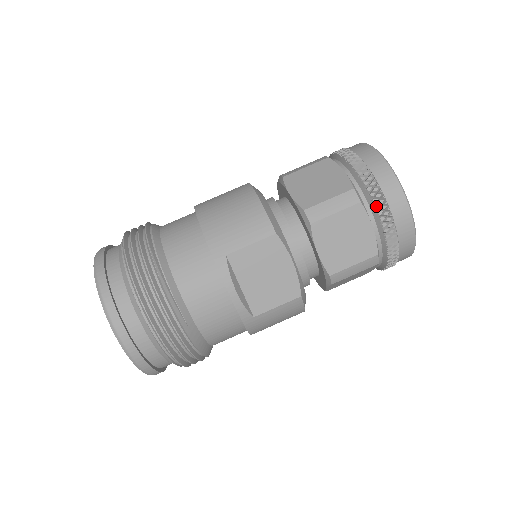
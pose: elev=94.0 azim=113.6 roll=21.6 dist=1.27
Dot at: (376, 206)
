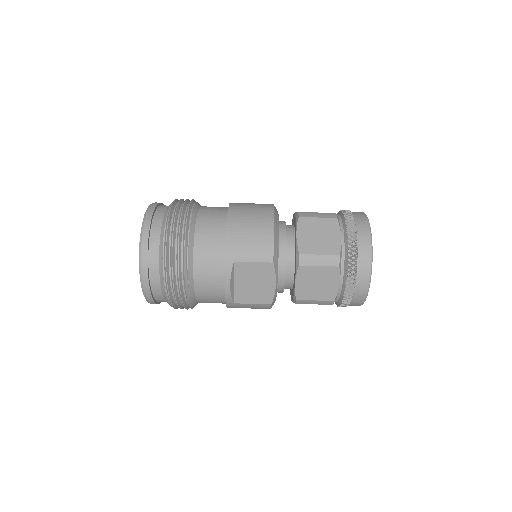
Dot at: (348, 274)
